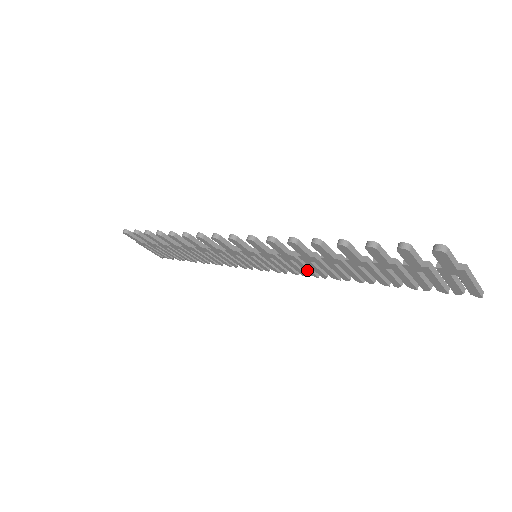
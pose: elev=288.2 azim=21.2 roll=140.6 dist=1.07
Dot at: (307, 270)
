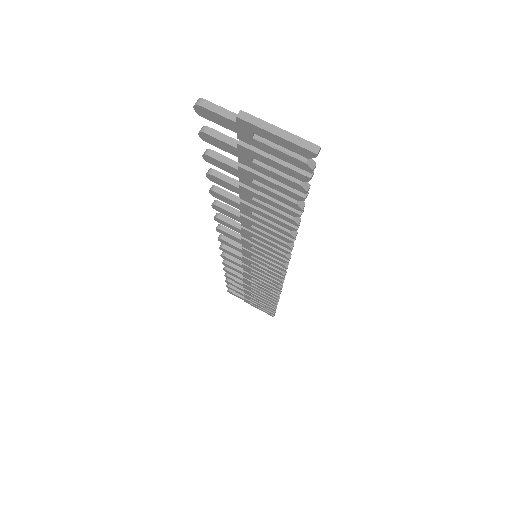
Dot at: (273, 246)
